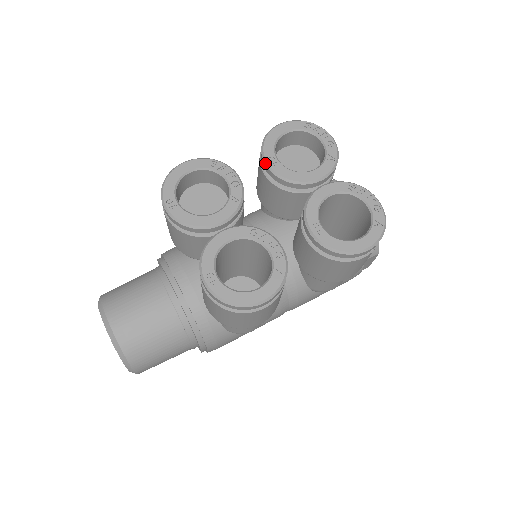
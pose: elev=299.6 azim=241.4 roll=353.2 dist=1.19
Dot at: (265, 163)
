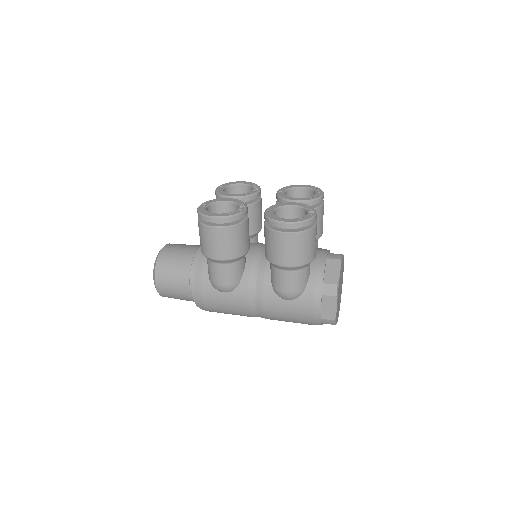
Dot at: (278, 191)
